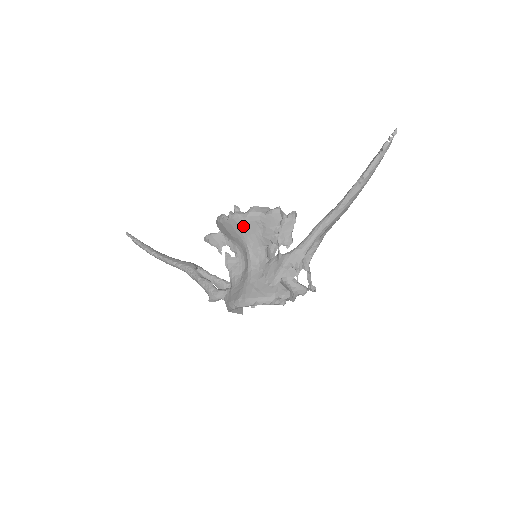
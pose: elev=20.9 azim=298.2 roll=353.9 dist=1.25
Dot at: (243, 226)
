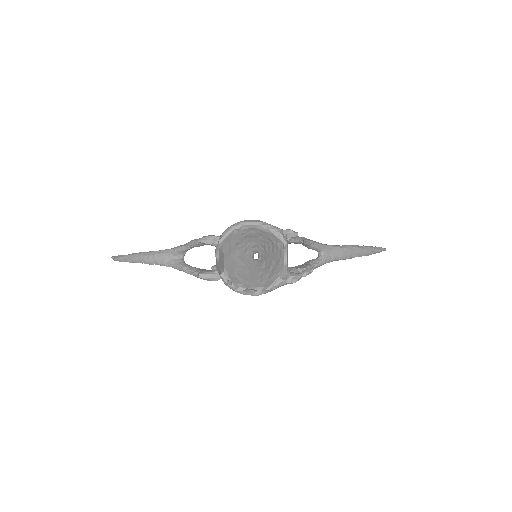
Dot at: occluded
